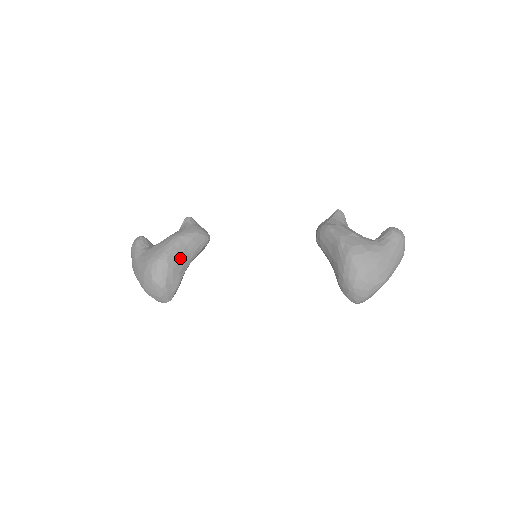
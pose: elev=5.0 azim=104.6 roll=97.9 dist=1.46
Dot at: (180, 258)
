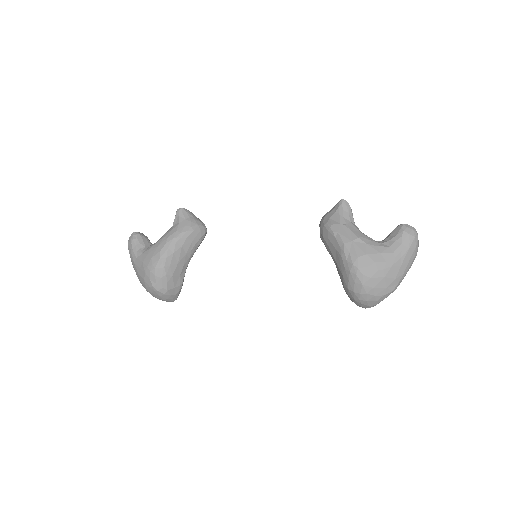
Dot at: (178, 261)
